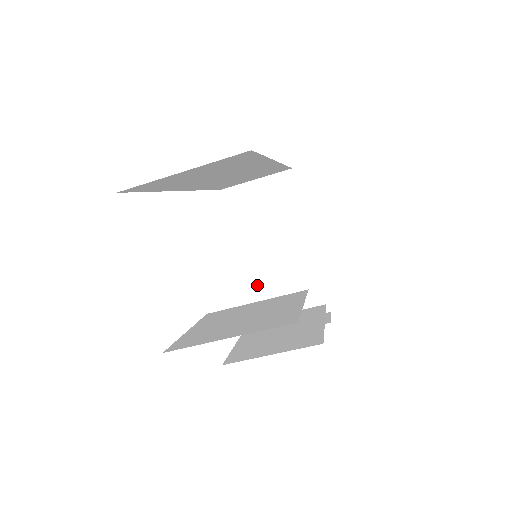
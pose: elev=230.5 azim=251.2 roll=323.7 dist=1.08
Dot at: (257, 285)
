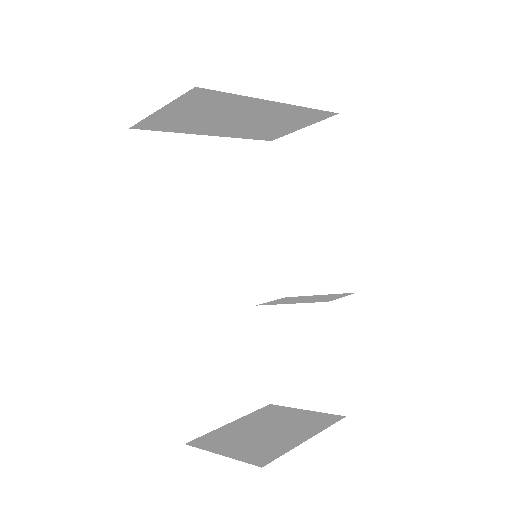
Dot at: (244, 135)
